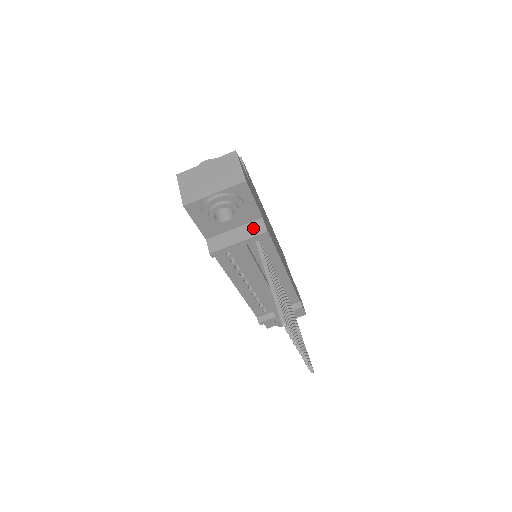
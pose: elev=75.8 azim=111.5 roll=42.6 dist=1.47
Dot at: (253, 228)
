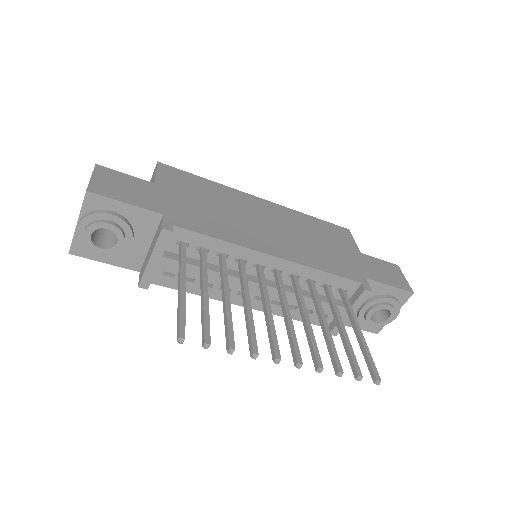
Dot at: (157, 233)
